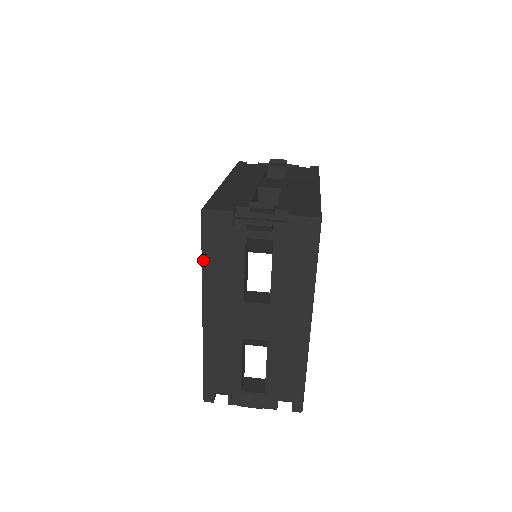
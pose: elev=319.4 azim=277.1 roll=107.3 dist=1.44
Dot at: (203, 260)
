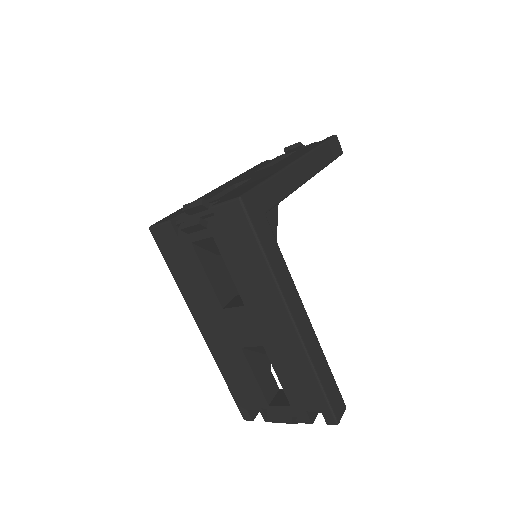
Dot at: (173, 276)
